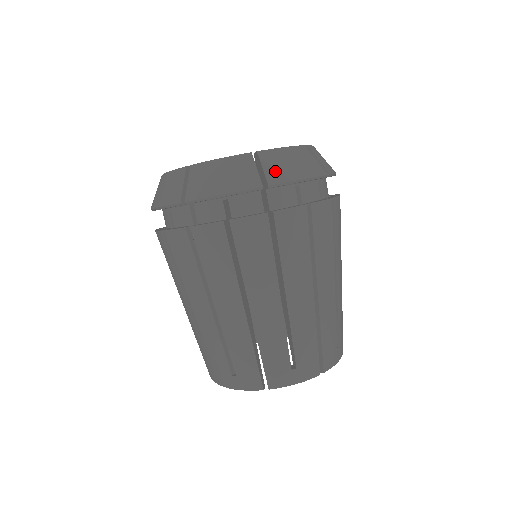
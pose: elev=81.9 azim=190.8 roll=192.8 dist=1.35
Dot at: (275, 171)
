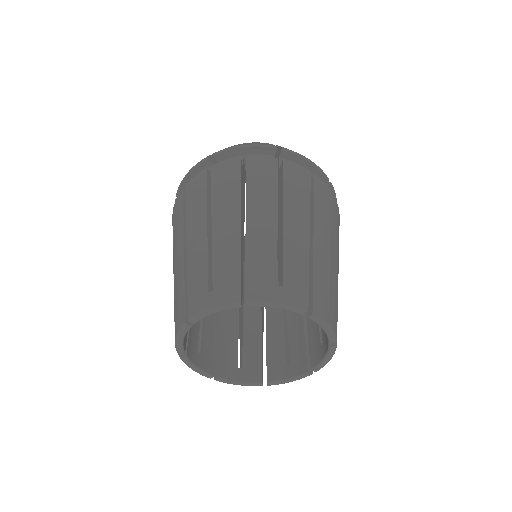
Dot at: occluded
